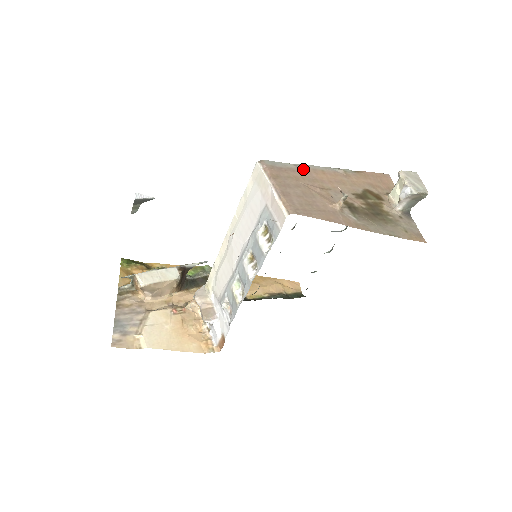
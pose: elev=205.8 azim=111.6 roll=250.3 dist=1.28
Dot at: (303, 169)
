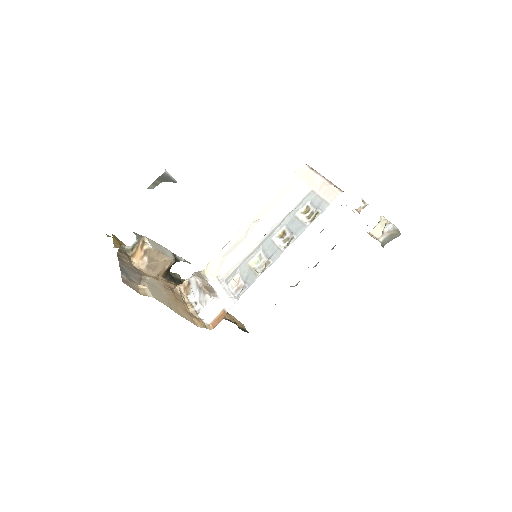
Dot at: occluded
